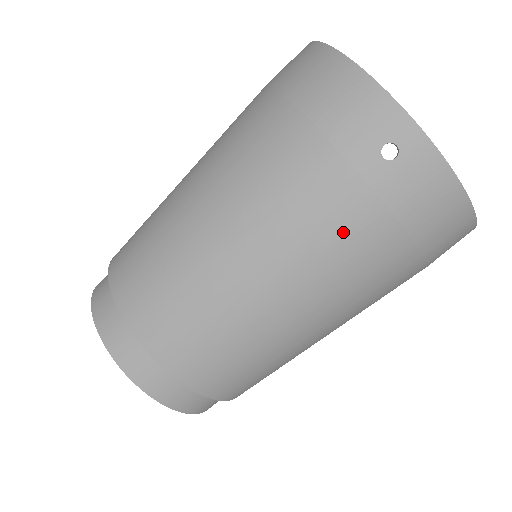
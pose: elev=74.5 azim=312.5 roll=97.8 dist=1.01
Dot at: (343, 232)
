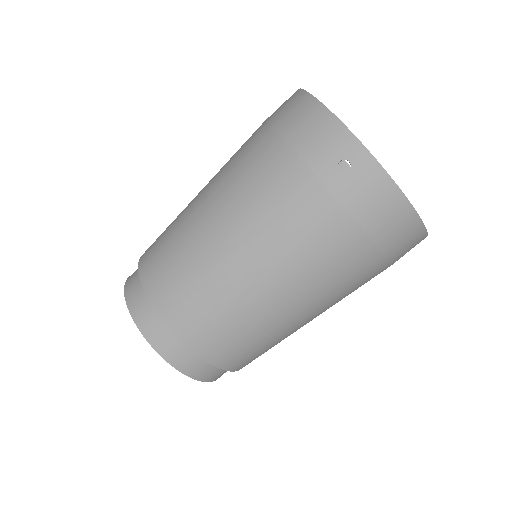
Dot at: (311, 227)
